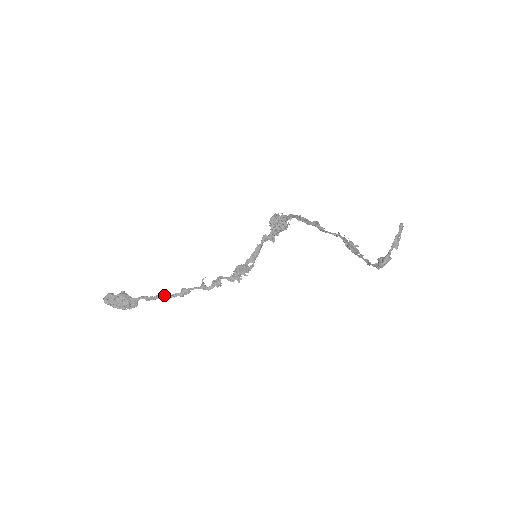
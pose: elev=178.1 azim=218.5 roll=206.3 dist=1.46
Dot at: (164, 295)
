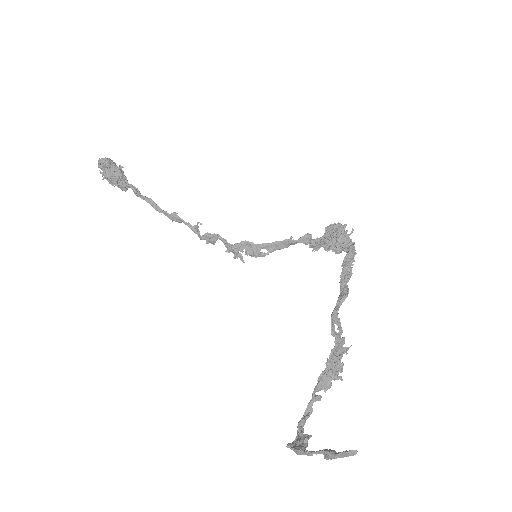
Dot at: (155, 203)
